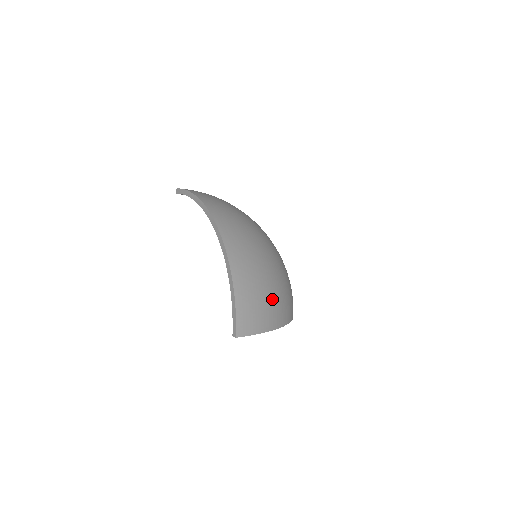
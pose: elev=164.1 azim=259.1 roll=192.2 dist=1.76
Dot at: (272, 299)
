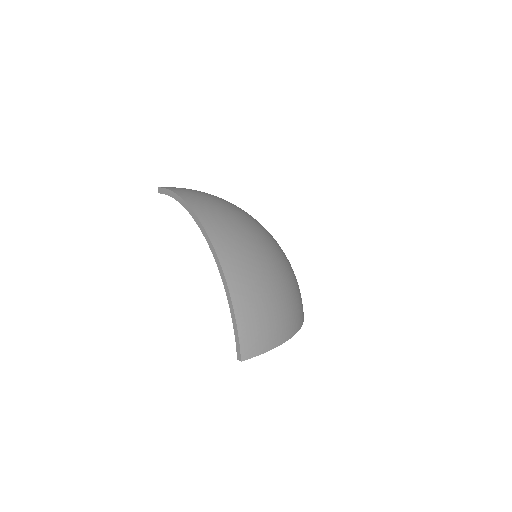
Dot at: (278, 309)
